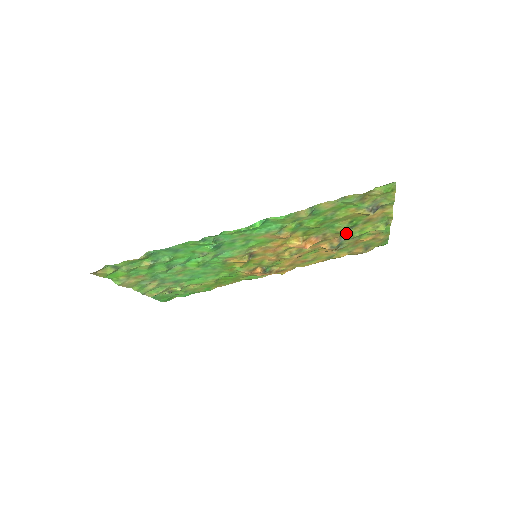
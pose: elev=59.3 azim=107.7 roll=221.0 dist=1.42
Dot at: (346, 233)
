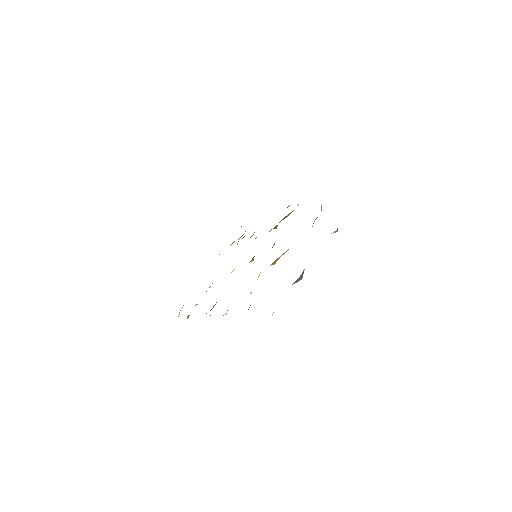
Dot at: occluded
